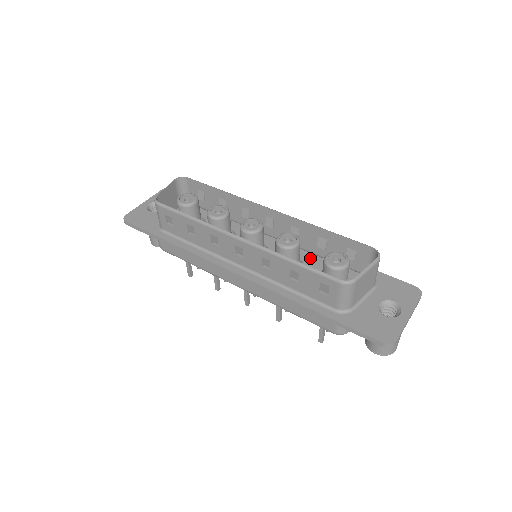
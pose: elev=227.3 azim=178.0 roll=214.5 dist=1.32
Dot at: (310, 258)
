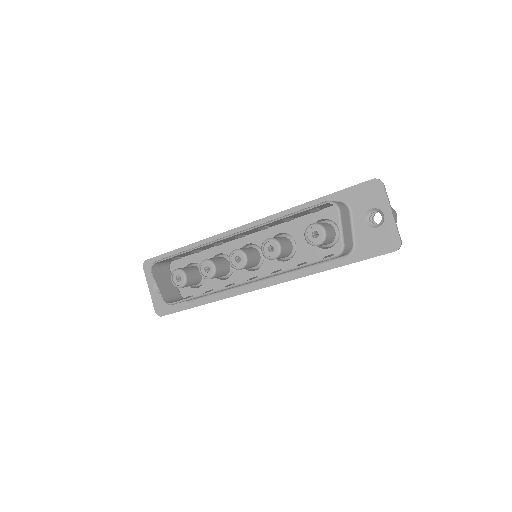
Dot at: (288, 225)
